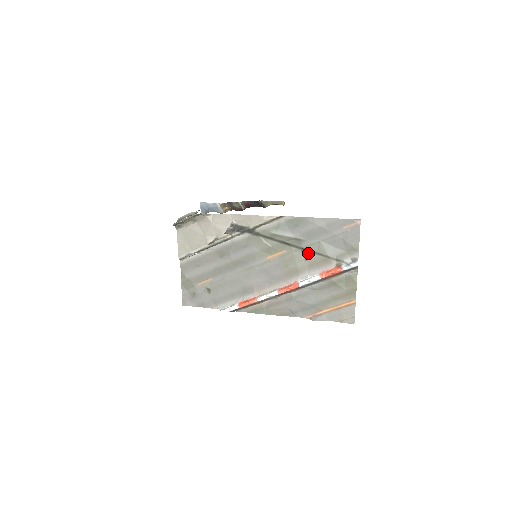
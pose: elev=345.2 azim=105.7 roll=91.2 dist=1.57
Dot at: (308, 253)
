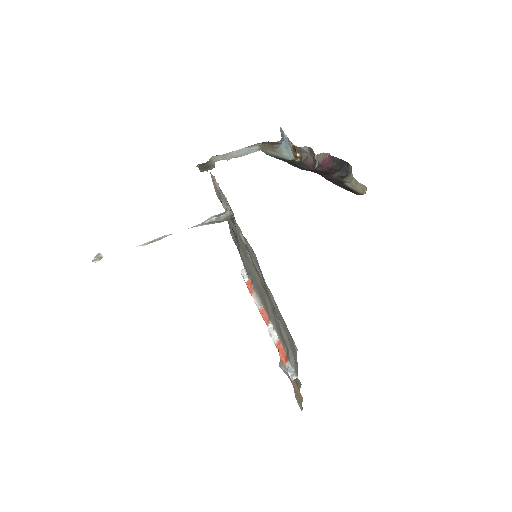
Dot at: occluded
